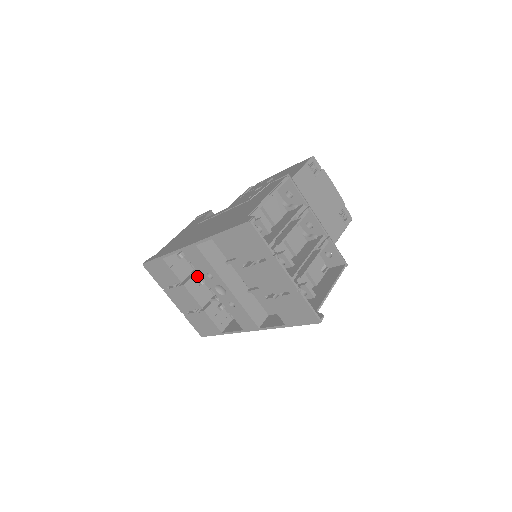
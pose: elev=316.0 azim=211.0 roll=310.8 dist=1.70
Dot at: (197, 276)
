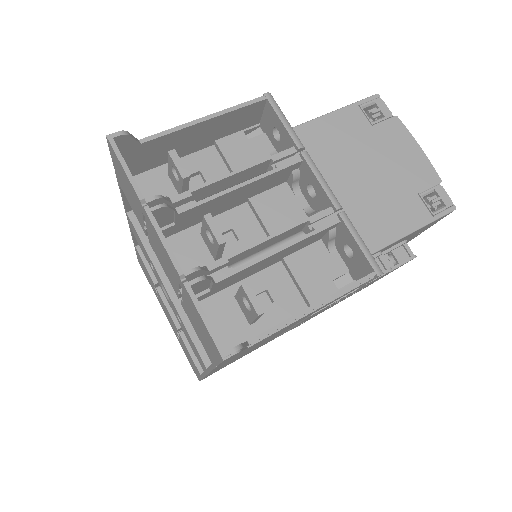
Dot at: occluded
